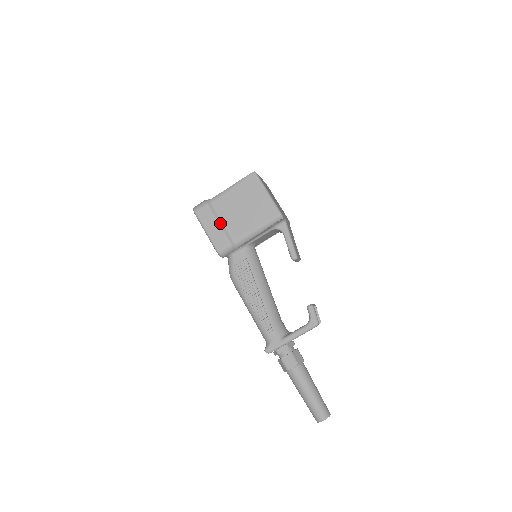
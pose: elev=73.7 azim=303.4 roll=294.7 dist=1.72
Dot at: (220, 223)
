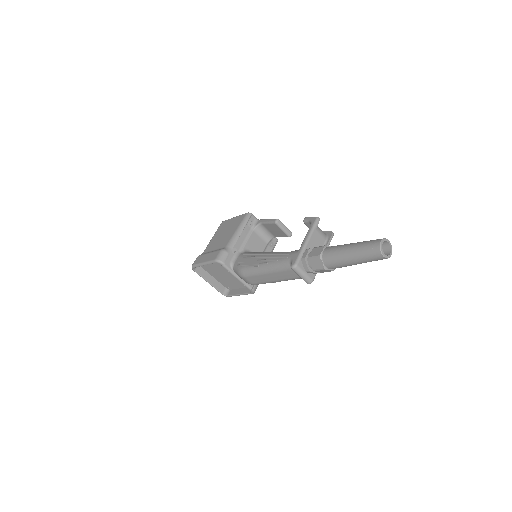
Dot at: (211, 252)
